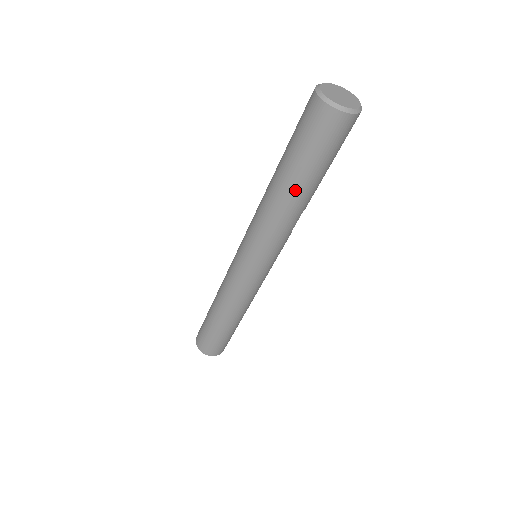
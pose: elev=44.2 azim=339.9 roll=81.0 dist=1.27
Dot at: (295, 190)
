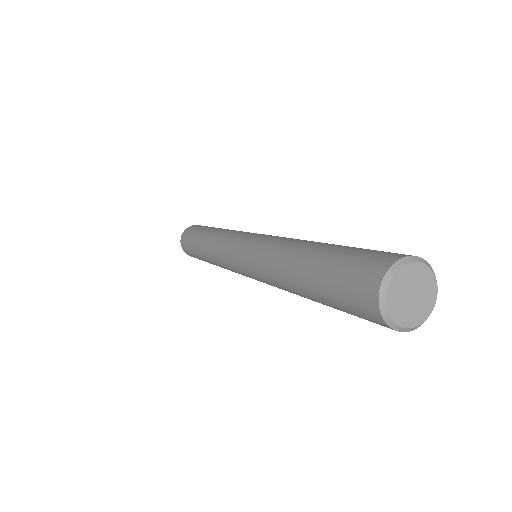
Dot at: (301, 288)
